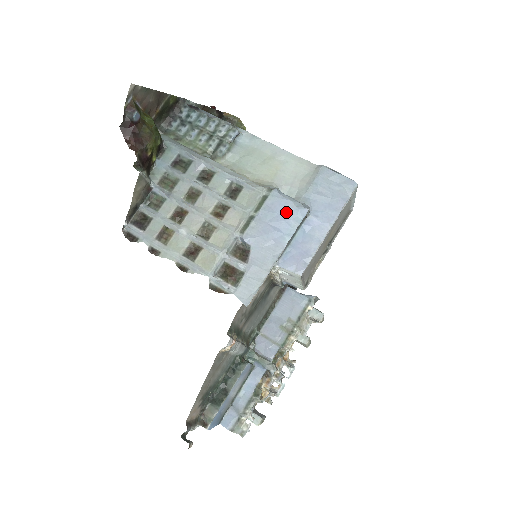
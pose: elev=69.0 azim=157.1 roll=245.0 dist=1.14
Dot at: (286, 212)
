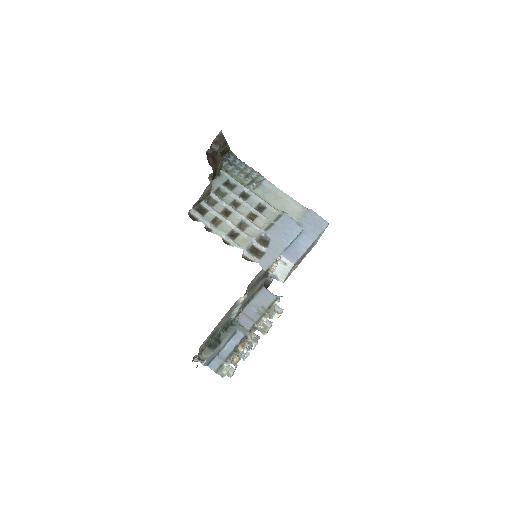
Dot at: (292, 226)
